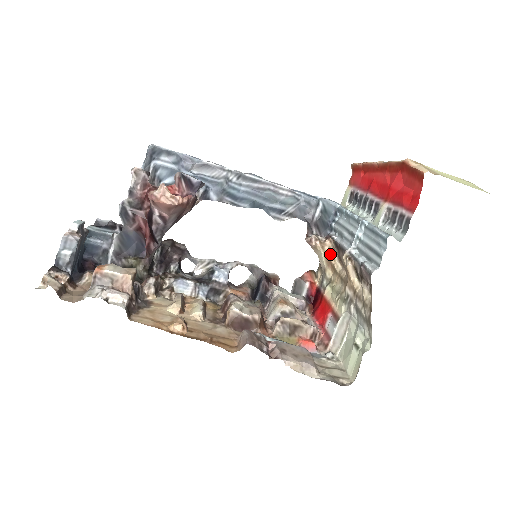
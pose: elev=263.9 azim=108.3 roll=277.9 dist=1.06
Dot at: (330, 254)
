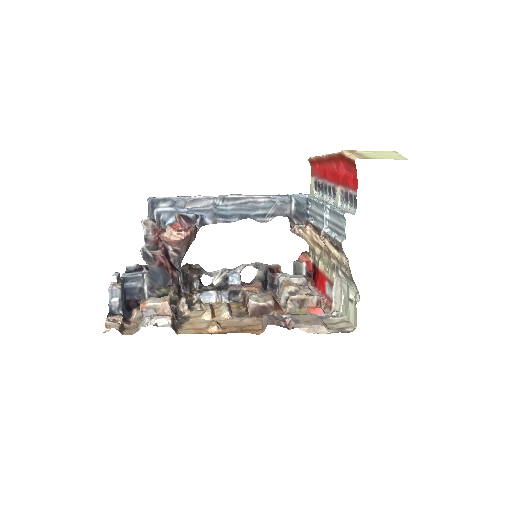
Dot at: (313, 236)
